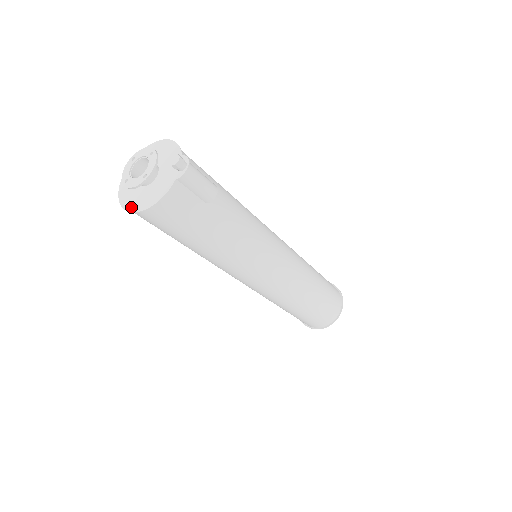
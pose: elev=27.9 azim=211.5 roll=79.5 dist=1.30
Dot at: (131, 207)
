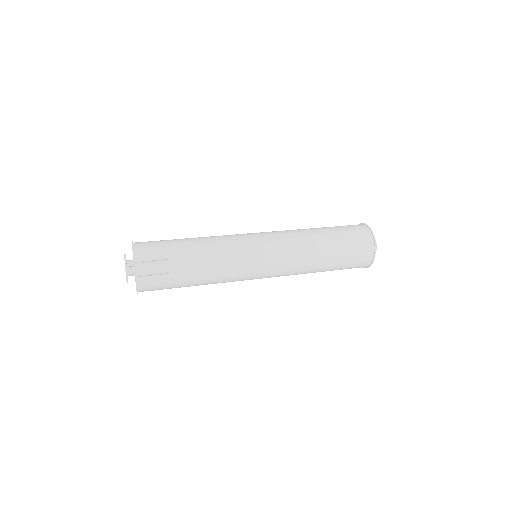
Dot at: occluded
